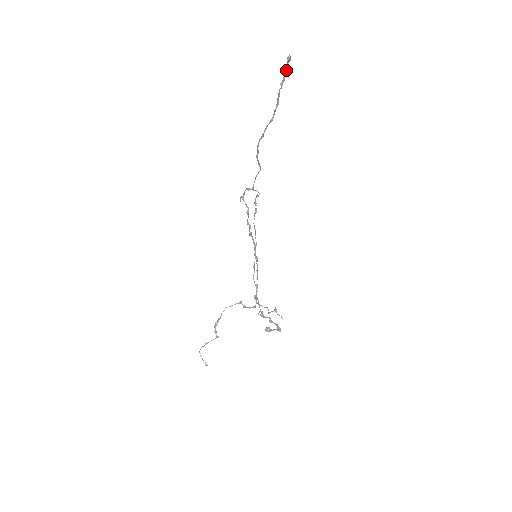
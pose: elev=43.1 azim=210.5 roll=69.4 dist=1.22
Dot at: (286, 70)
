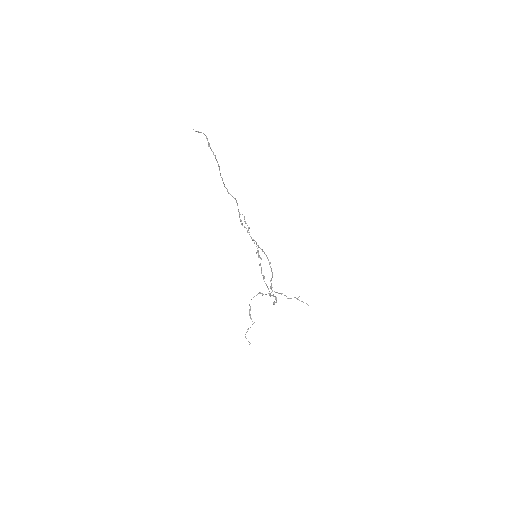
Dot at: (207, 138)
